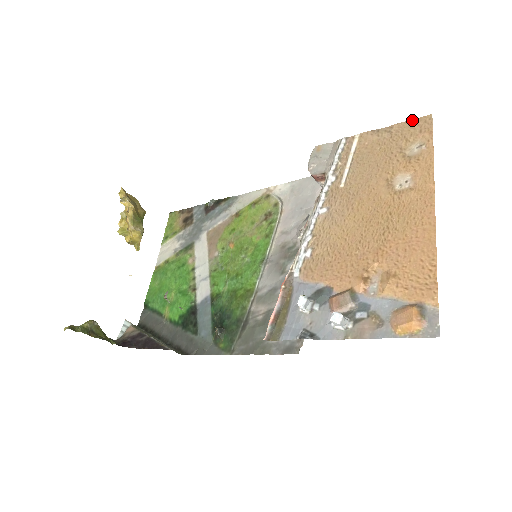
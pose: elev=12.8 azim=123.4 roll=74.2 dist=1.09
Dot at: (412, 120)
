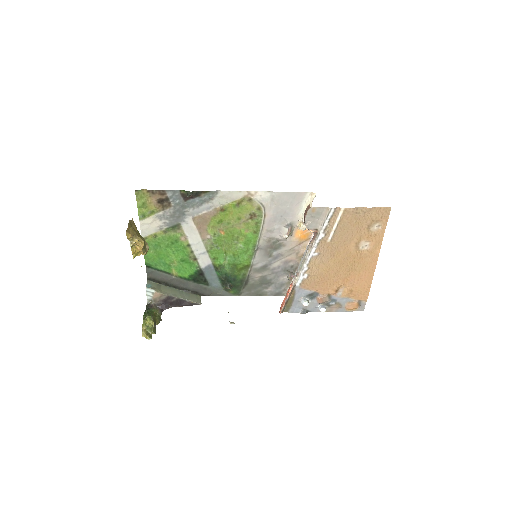
Dot at: (379, 208)
